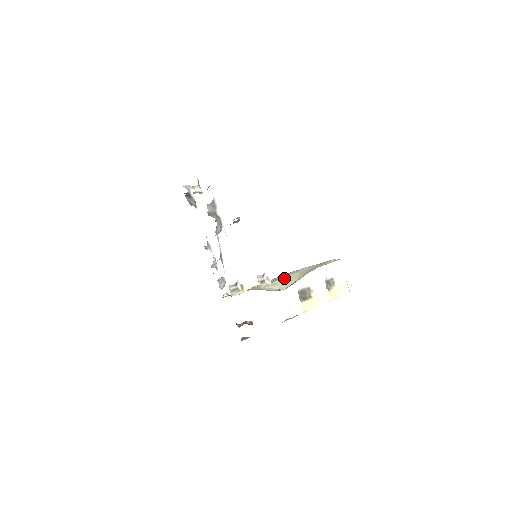
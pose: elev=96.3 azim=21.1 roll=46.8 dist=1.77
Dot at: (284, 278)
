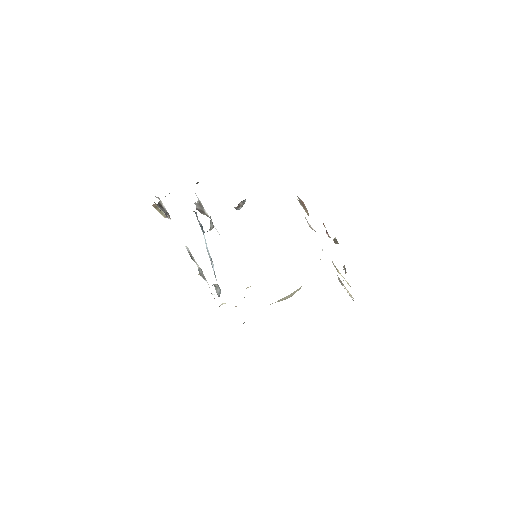
Dot at: occluded
